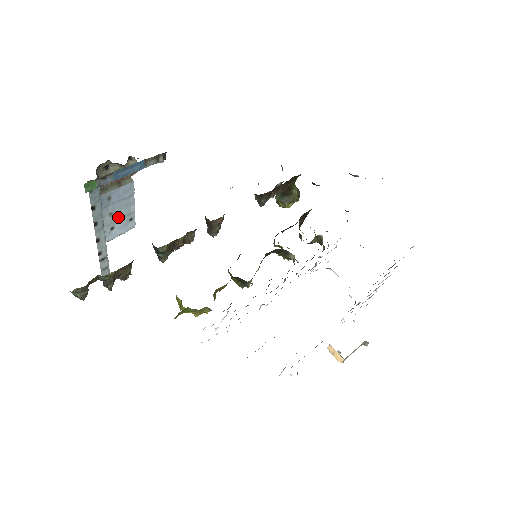
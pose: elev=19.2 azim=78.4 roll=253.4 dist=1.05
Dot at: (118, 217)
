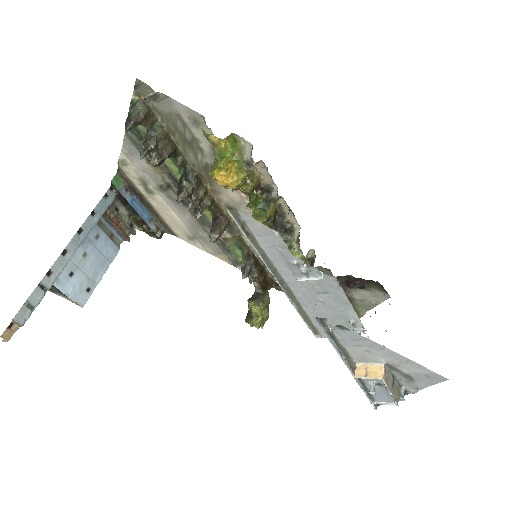
Dot at: (84, 269)
